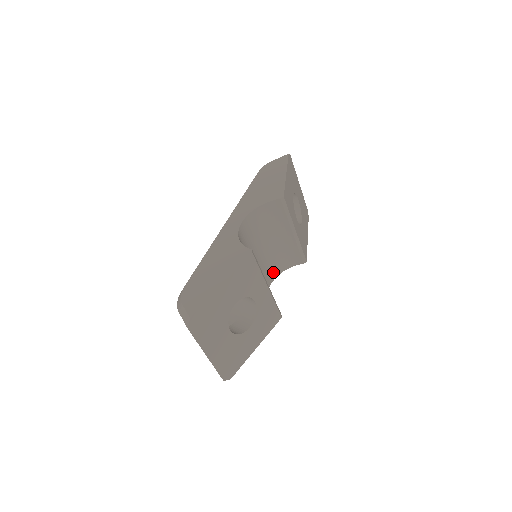
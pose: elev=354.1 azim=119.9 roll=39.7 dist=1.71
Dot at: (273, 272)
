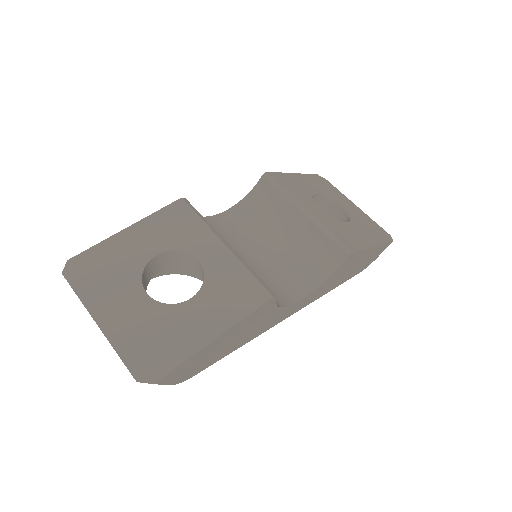
Dot at: (303, 283)
